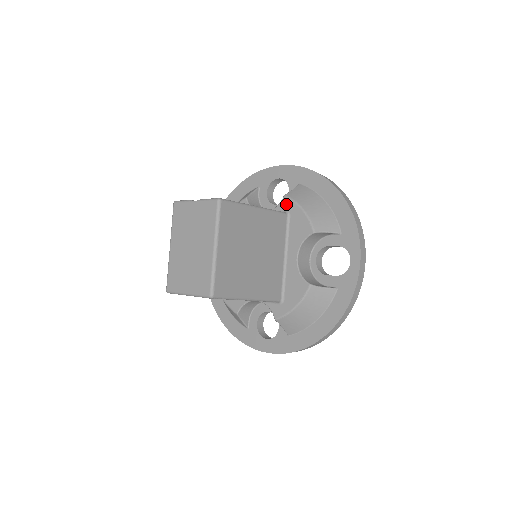
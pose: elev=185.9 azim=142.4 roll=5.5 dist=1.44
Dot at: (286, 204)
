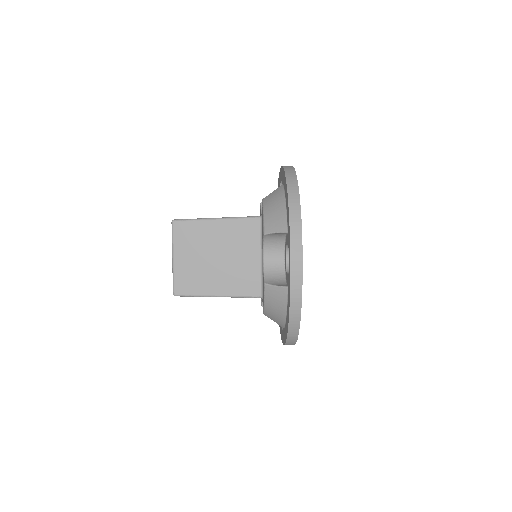
Dot at: occluded
